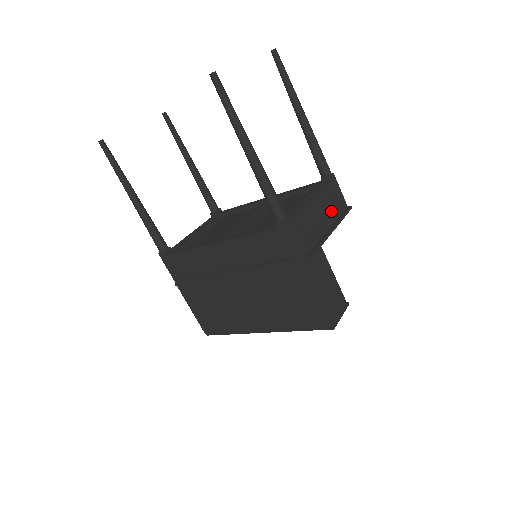
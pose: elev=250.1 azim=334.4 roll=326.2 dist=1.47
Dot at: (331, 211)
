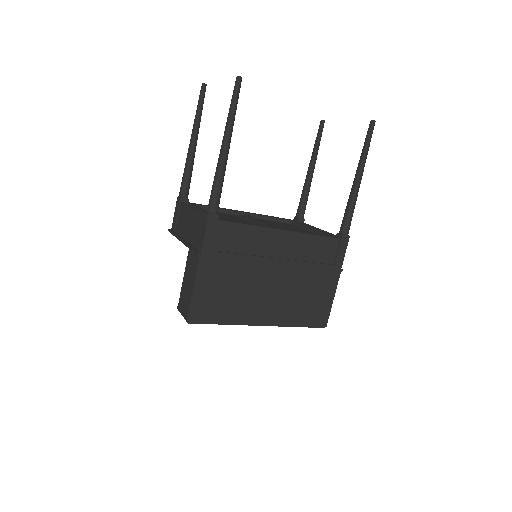
Dot at: occluded
